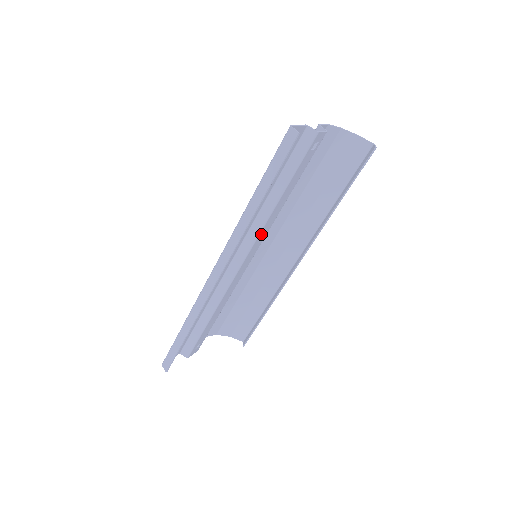
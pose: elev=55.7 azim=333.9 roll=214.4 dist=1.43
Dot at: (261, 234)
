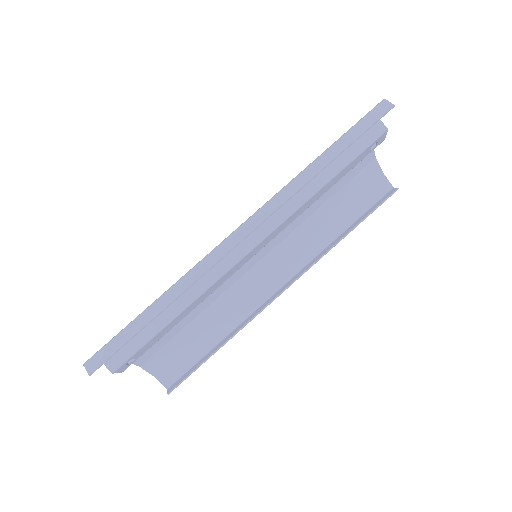
Dot at: (287, 221)
